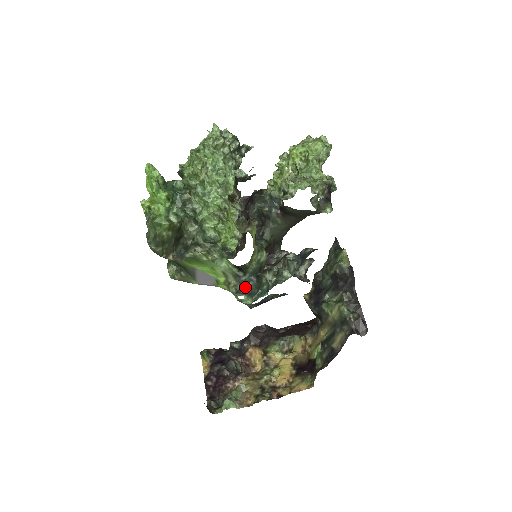
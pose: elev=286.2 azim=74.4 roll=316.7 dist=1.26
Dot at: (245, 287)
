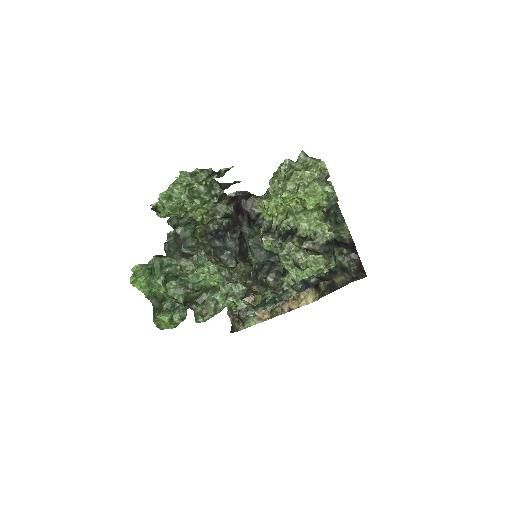
Dot at: (254, 309)
